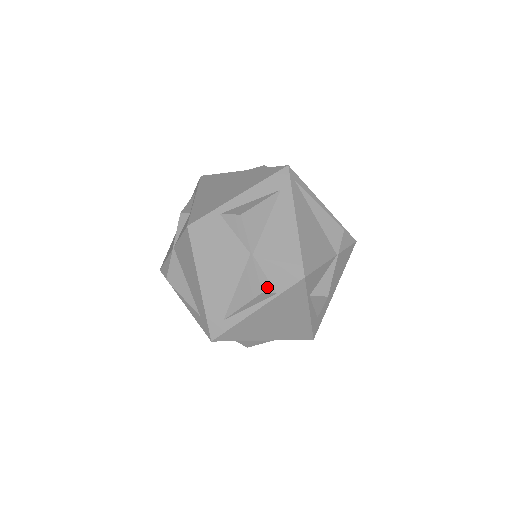
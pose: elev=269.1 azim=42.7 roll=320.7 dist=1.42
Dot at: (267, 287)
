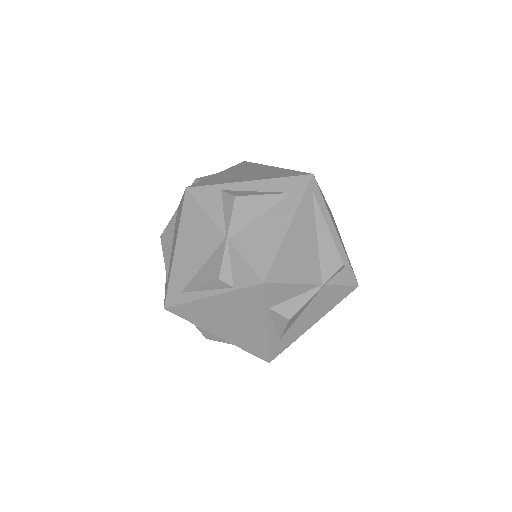
Dot at: (227, 276)
